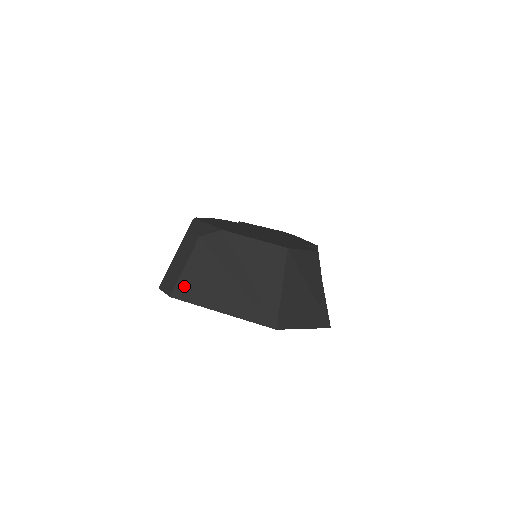
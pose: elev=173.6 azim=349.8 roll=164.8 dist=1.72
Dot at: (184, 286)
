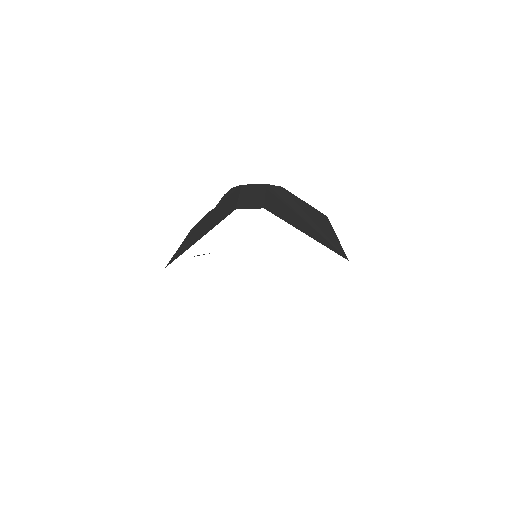
Dot at: (271, 207)
